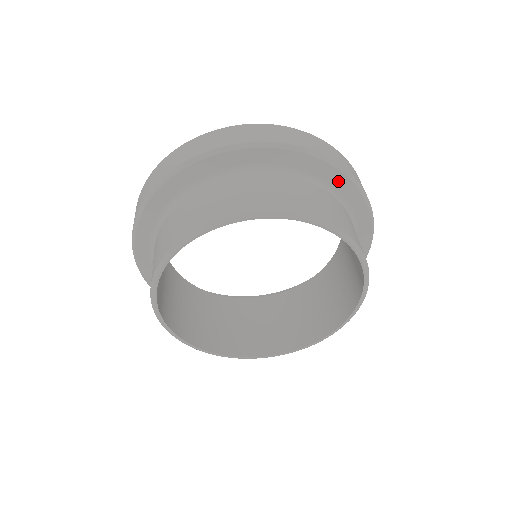
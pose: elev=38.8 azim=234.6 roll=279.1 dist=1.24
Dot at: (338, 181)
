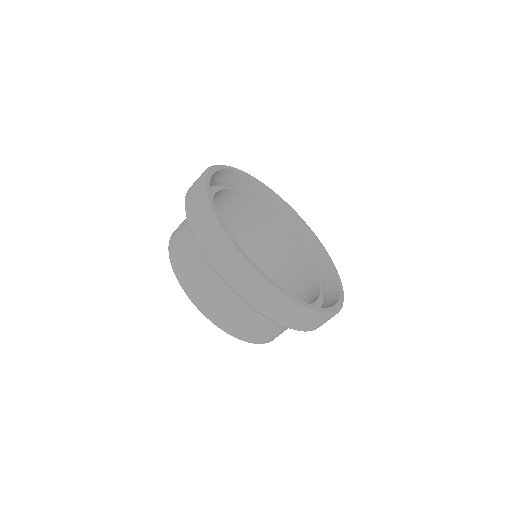
Dot at: occluded
